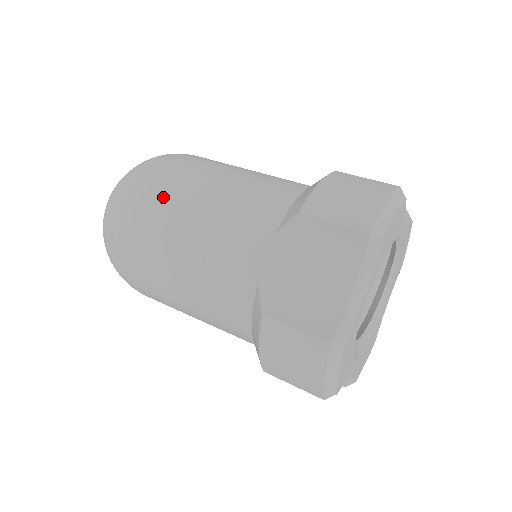
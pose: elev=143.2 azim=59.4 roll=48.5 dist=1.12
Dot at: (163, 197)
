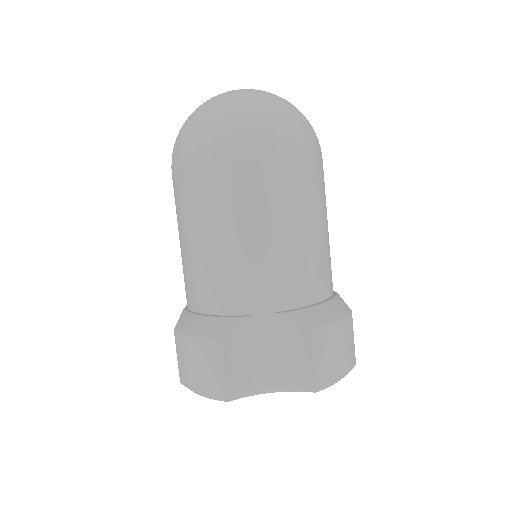
Dot at: (275, 184)
